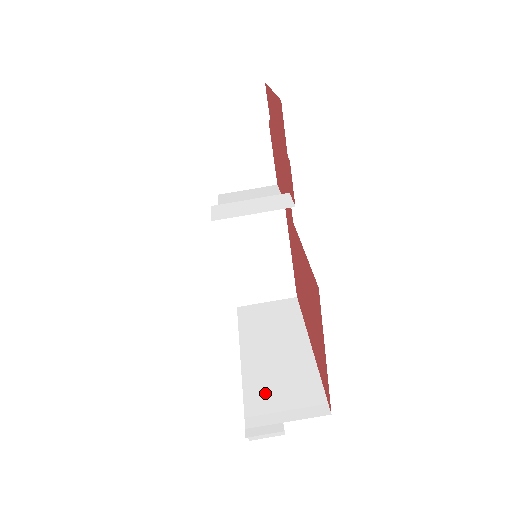
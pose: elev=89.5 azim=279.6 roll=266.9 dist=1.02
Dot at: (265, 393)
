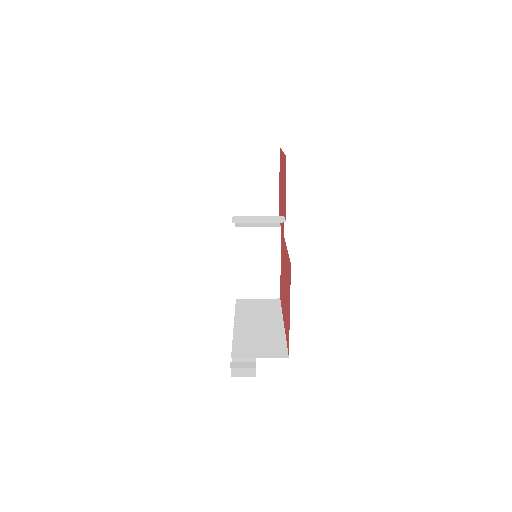
Dot at: (247, 343)
